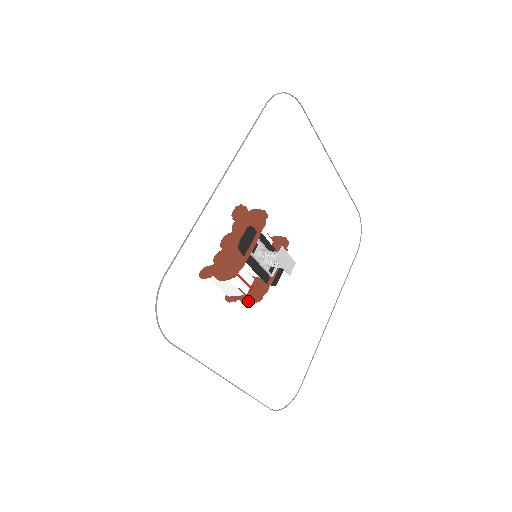
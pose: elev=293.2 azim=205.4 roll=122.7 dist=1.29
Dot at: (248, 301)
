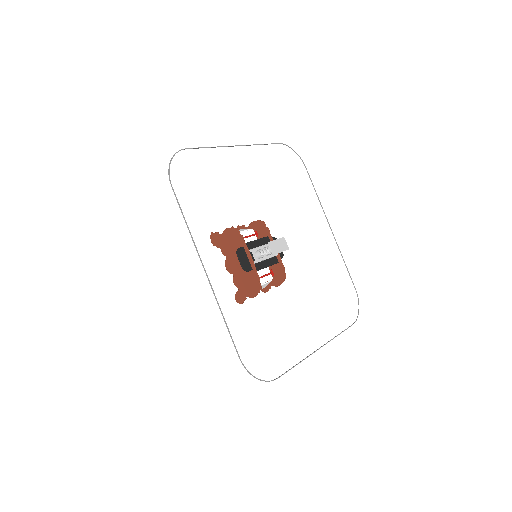
Dot at: (279, 283)
